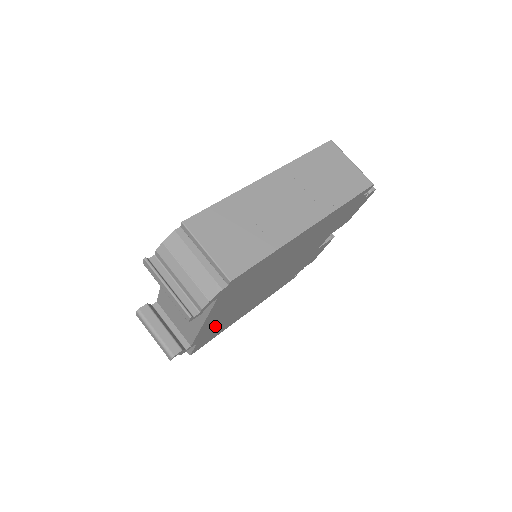
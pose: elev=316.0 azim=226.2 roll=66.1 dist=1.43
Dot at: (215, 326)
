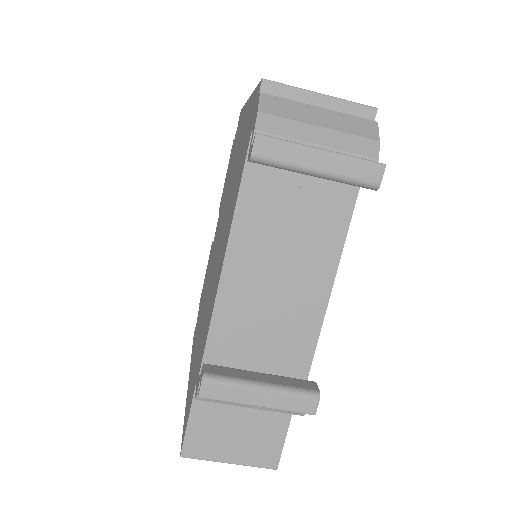
Dot at: occluded
